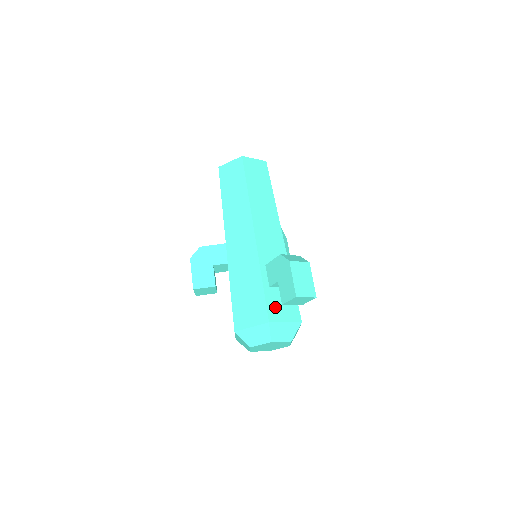
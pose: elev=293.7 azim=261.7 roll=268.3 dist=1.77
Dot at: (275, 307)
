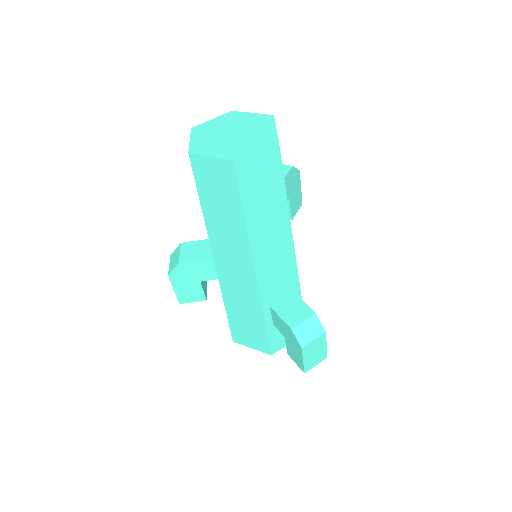
Dot at: (279, 339)
